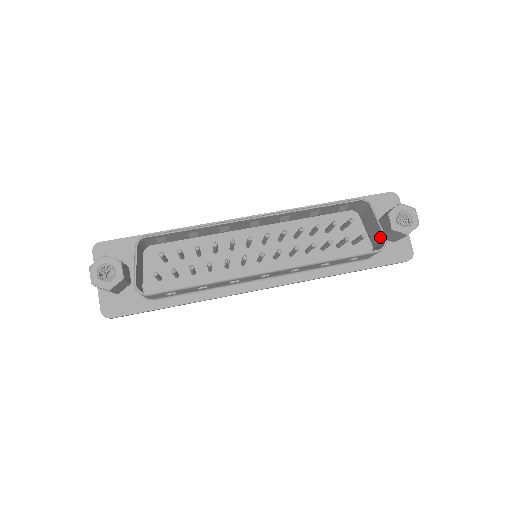
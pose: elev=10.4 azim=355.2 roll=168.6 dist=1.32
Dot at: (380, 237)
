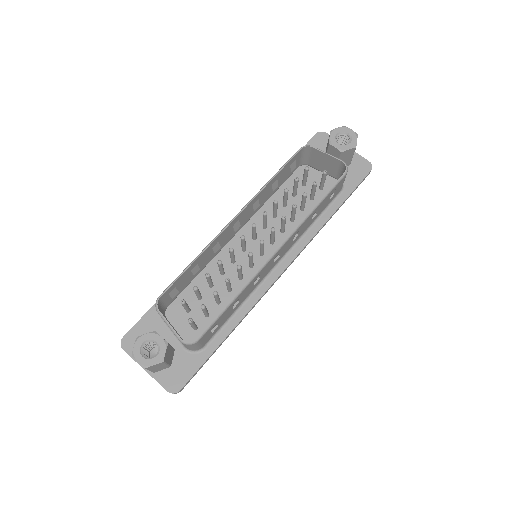
Dot at: (337, 164)
